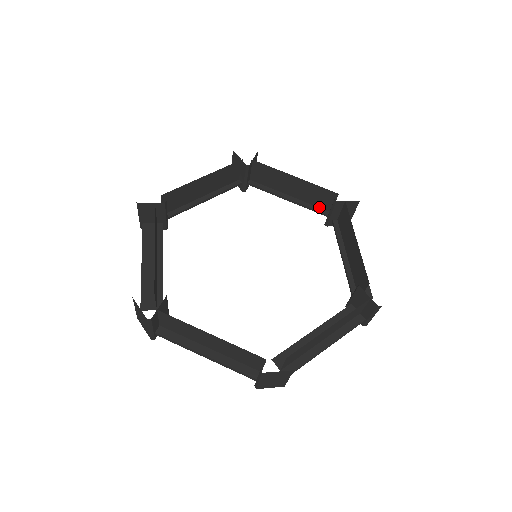
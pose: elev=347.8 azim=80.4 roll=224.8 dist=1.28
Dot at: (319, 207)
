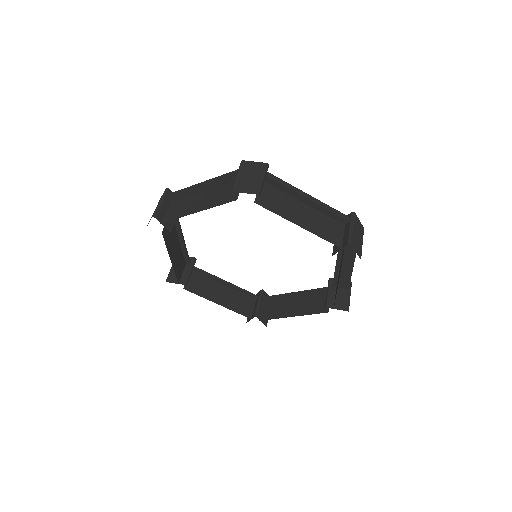
Dot at: occluded
